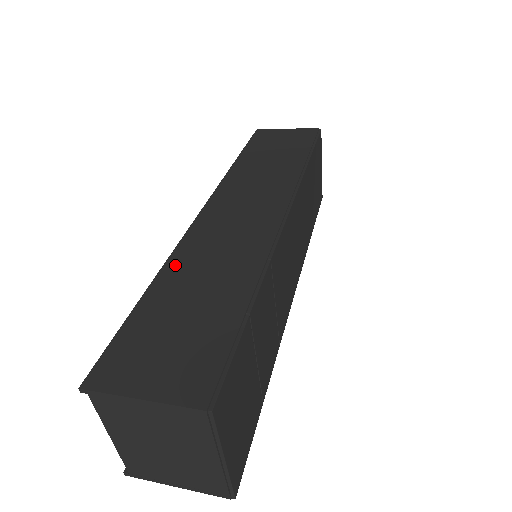
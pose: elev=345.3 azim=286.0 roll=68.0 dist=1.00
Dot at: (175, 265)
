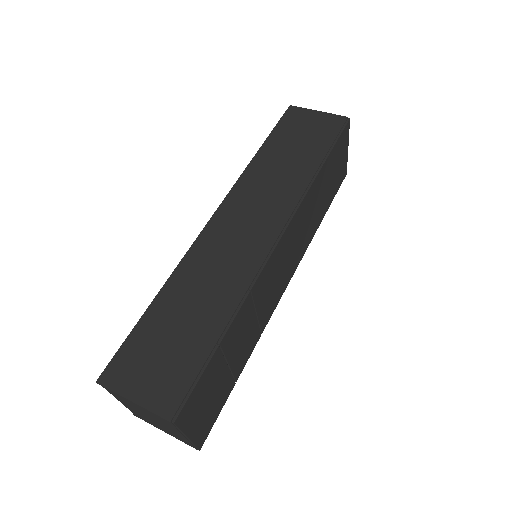
Dot at: (178, 279)
